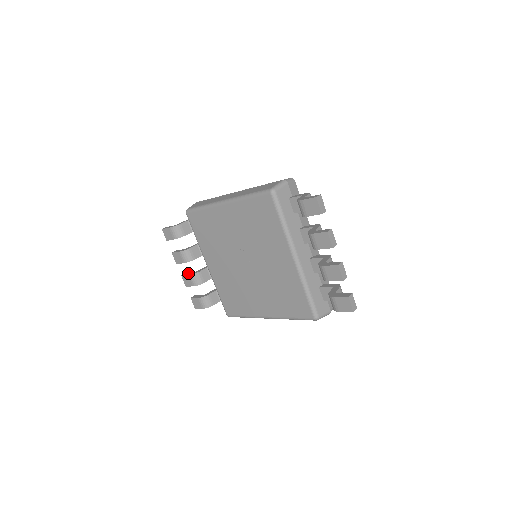
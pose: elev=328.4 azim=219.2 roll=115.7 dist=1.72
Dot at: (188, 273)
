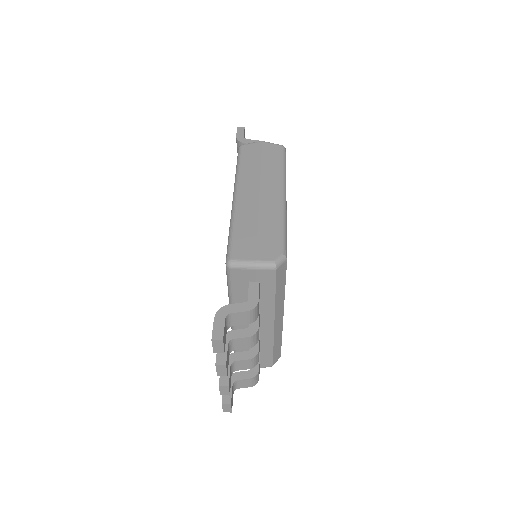
Dot at: occluded
